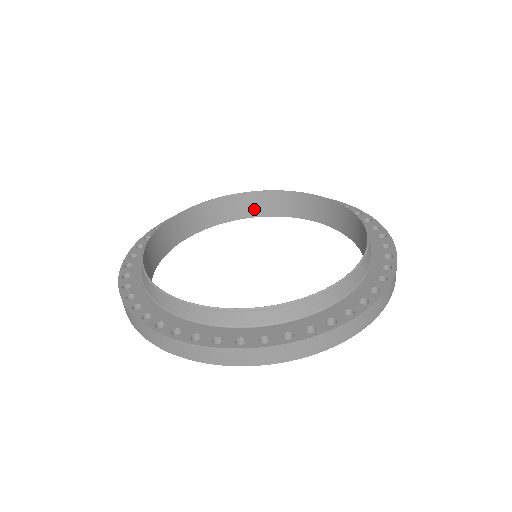
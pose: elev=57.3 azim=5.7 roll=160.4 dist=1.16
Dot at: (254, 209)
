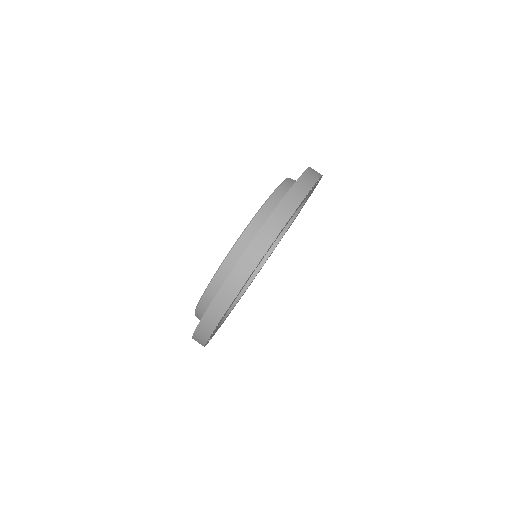
Dot at: occluded
